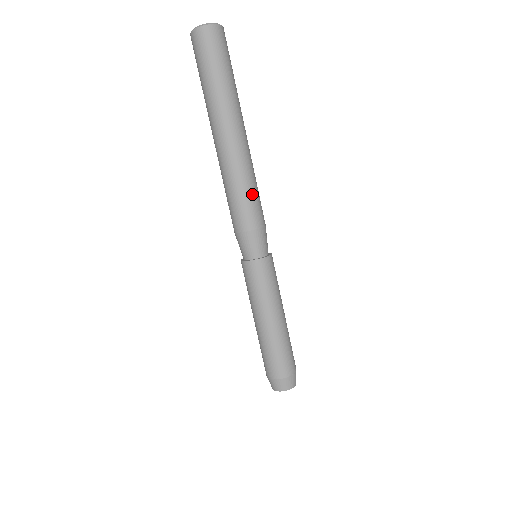
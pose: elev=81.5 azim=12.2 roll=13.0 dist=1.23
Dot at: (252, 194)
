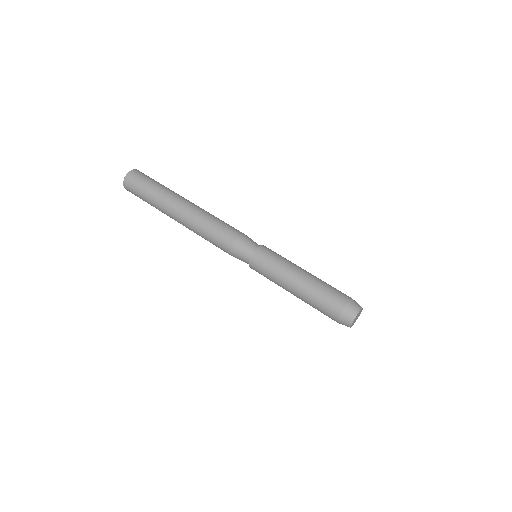
Dot at: occluded
